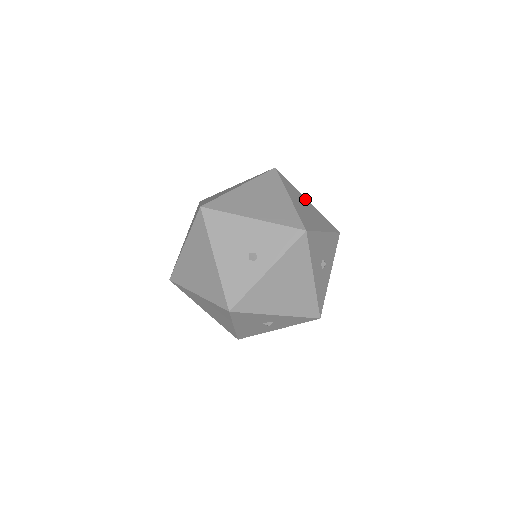
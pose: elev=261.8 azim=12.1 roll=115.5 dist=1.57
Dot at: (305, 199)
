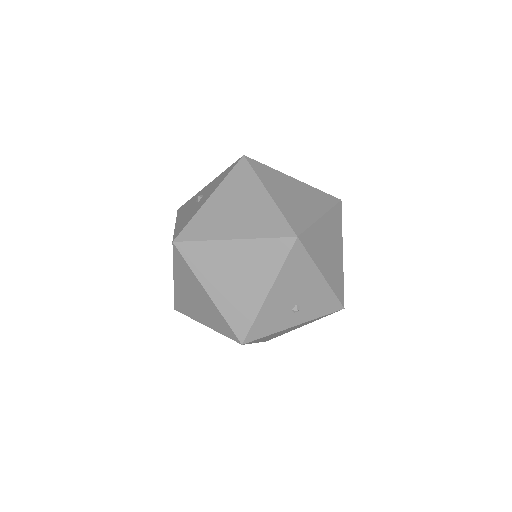
Dot at: occluded
